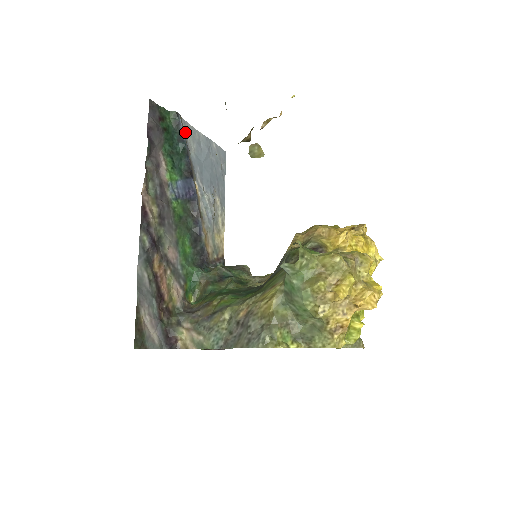
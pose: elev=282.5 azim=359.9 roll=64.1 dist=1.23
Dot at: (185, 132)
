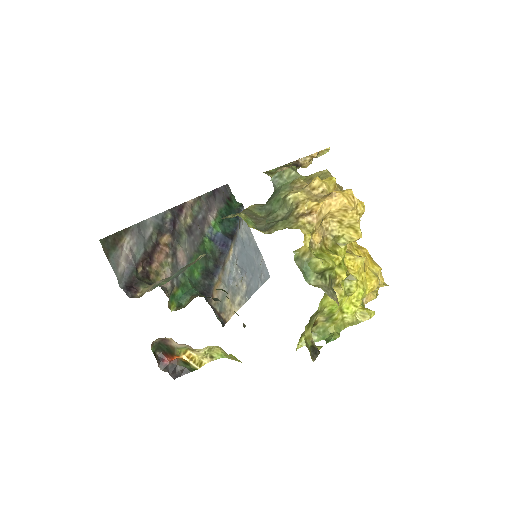
Dot at: (242, 220)
